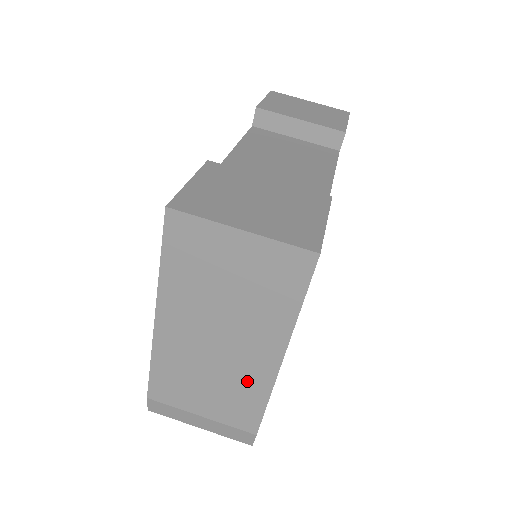
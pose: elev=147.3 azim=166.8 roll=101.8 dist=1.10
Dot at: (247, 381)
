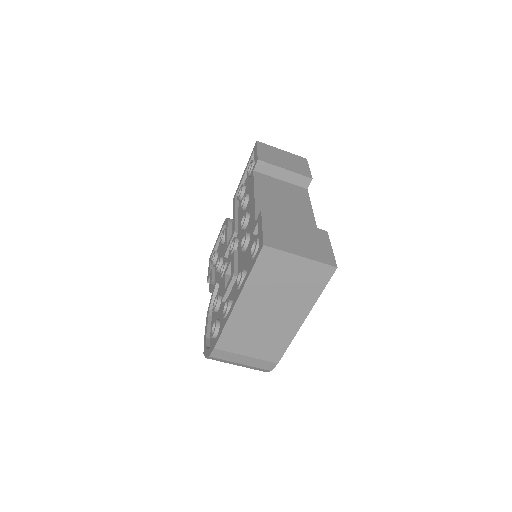
Dot at: (281, 333)
